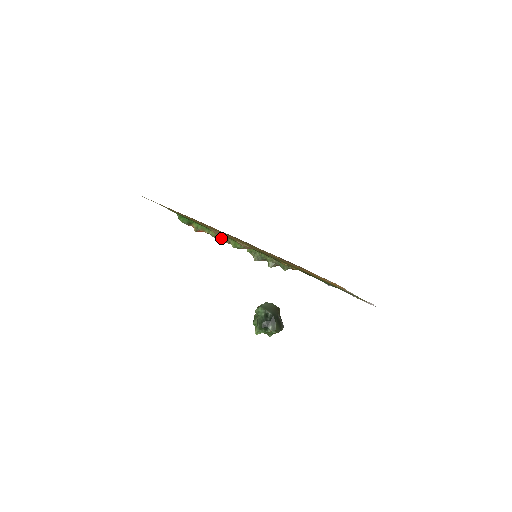
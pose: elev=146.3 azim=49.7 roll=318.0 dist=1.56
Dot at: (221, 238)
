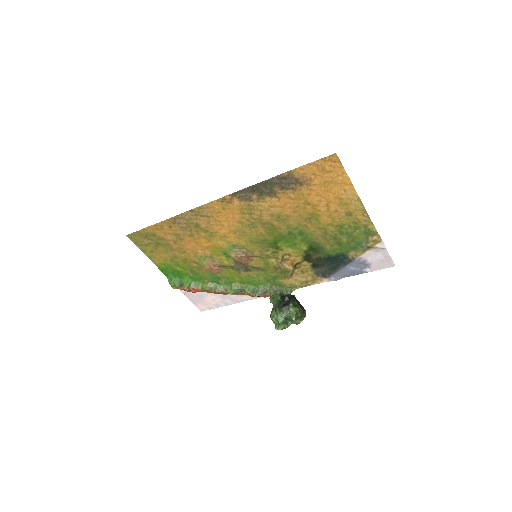
Dot at: (216, 287)
